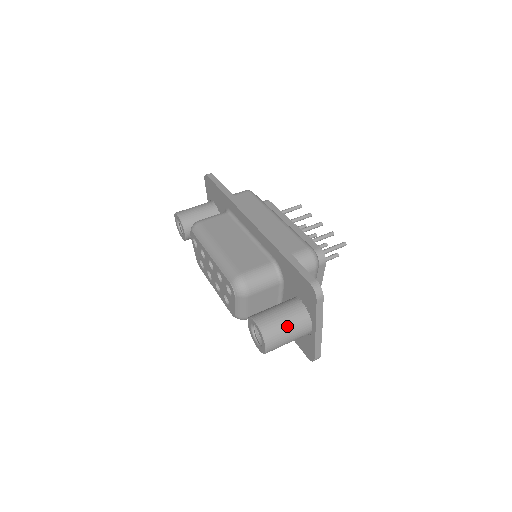
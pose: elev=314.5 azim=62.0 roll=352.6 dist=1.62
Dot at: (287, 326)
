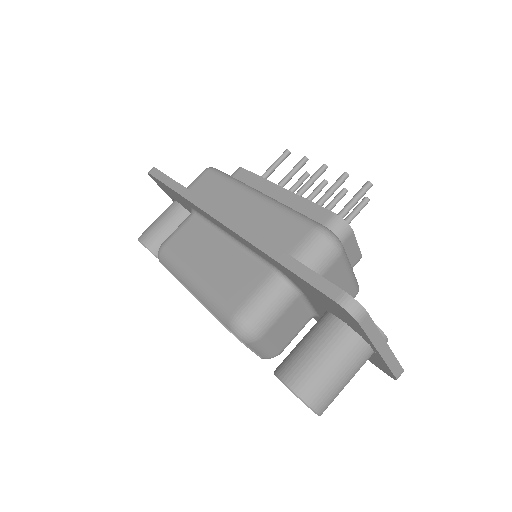
Dot at: (333, 369)
